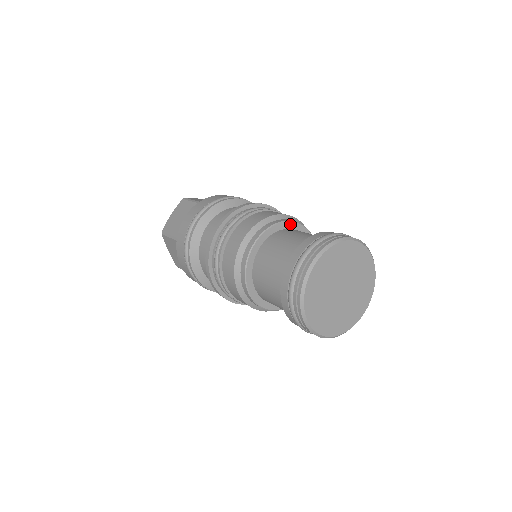
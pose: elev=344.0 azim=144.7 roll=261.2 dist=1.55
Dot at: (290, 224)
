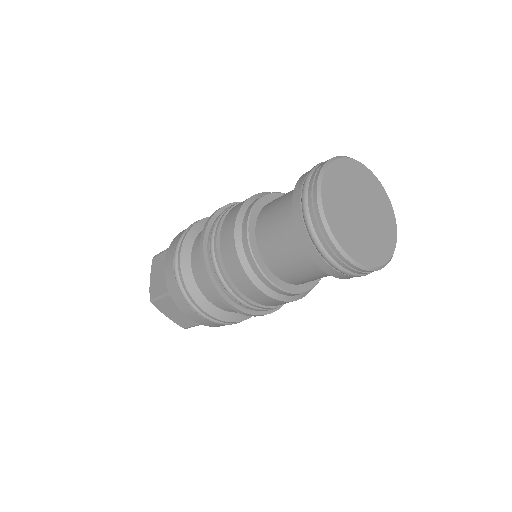
Dot at: occluded
